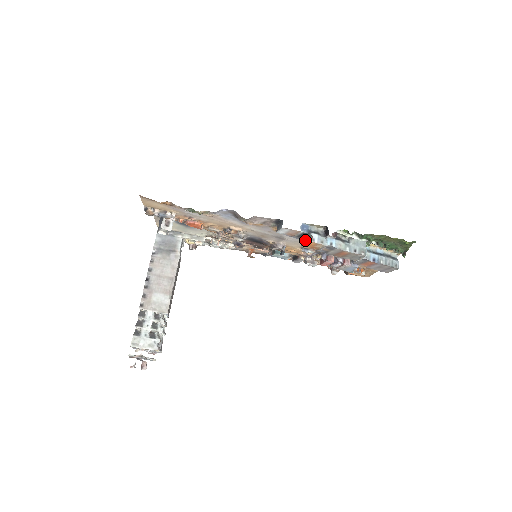
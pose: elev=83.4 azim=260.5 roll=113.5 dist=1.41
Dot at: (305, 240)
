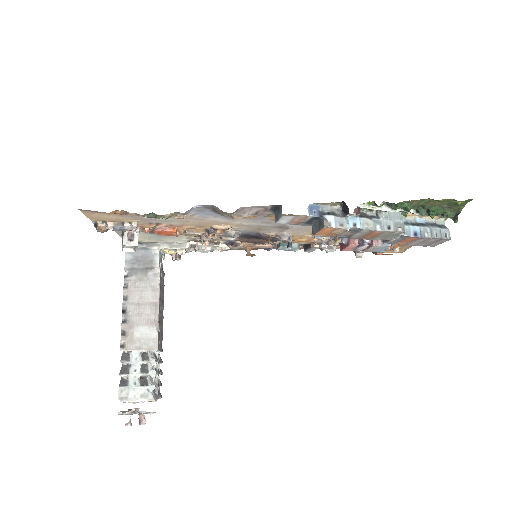
Dot at: (317, 226)
